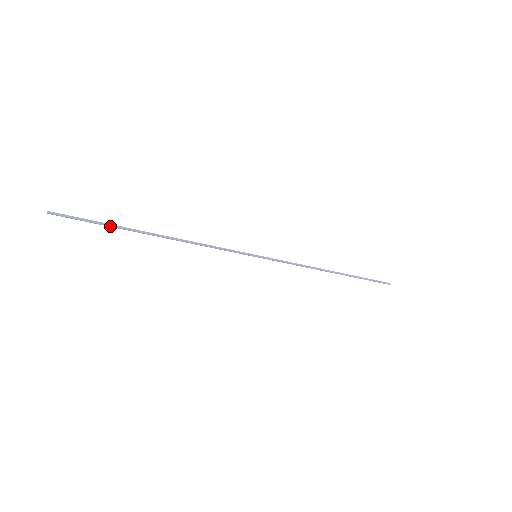
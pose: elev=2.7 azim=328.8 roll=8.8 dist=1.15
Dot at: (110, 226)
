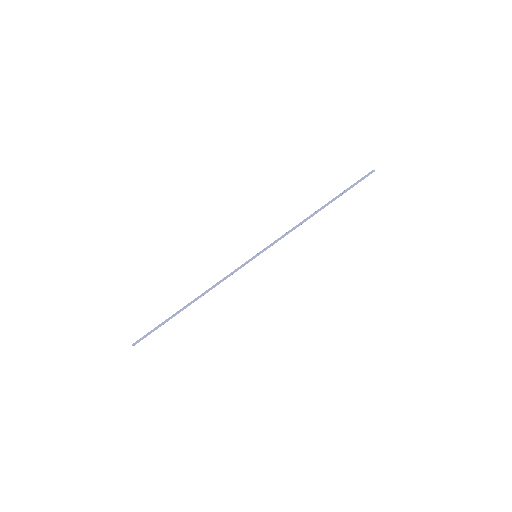
Dot at: (164, 323)
